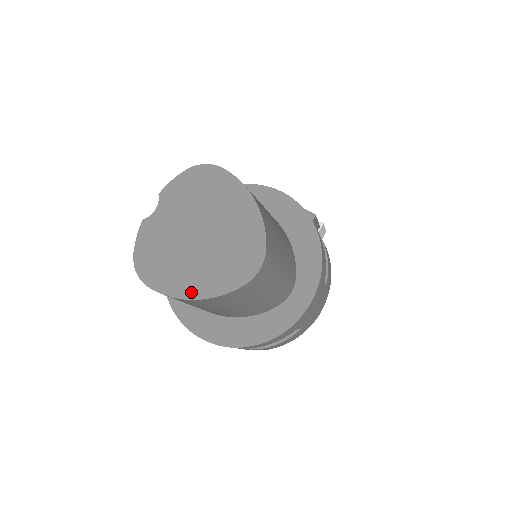
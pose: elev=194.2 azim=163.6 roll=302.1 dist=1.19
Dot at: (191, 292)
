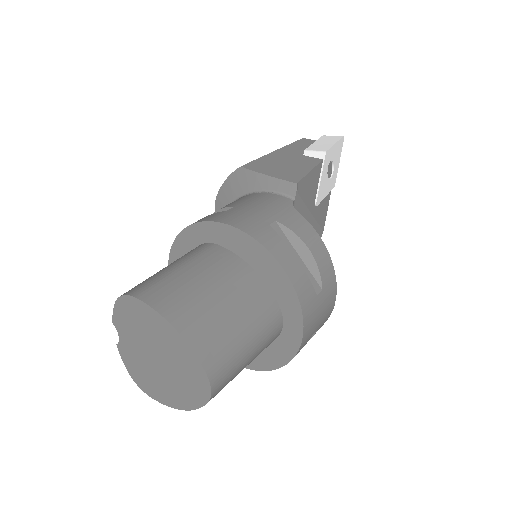
Dot at: (177, 404)
